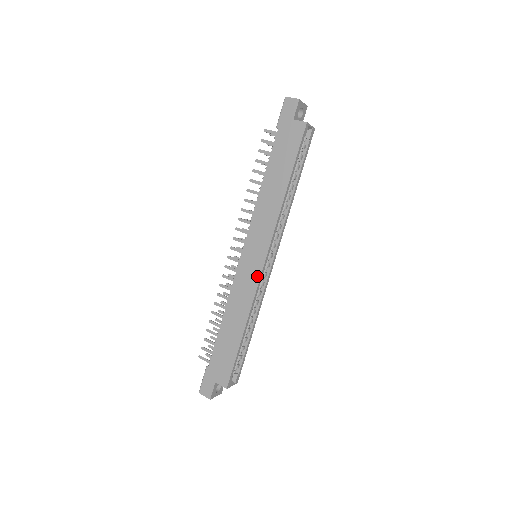
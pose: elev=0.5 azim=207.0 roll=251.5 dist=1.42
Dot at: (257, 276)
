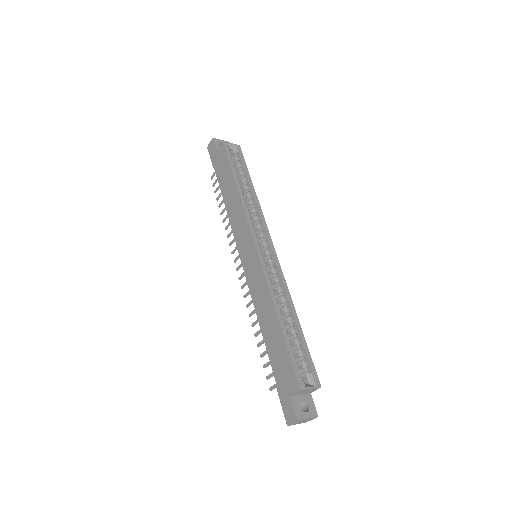
Dot at: (258, 263)
